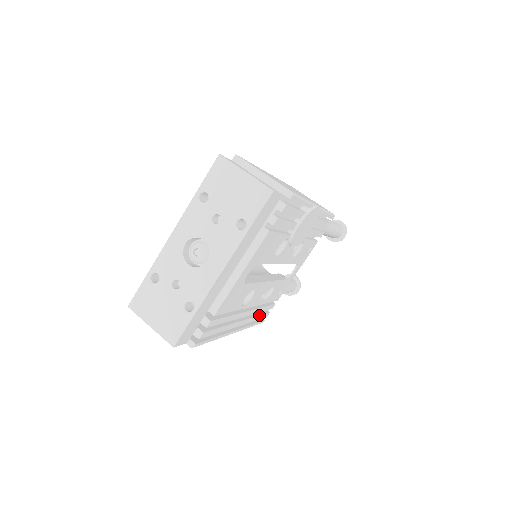
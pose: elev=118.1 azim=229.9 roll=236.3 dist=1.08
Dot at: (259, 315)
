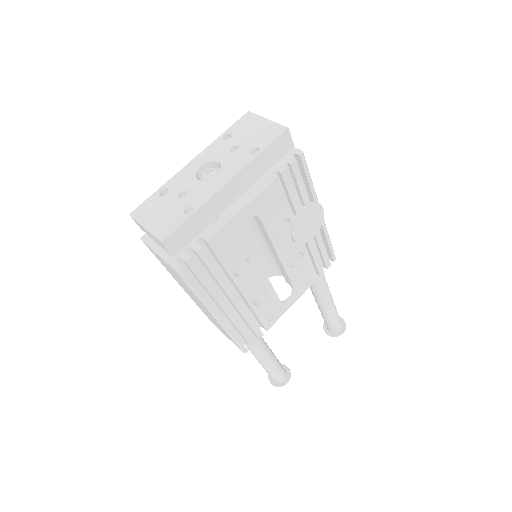
Dot at: (245, 328)
